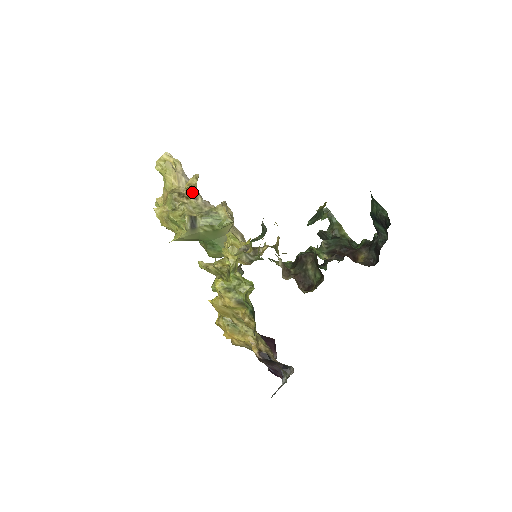
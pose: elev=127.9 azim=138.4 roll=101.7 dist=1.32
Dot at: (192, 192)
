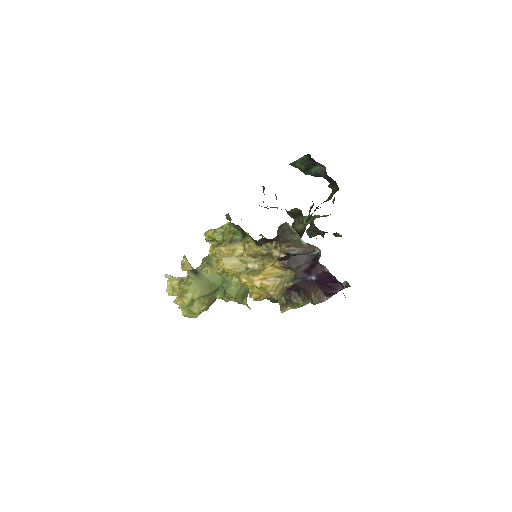
Dot at: occluded
